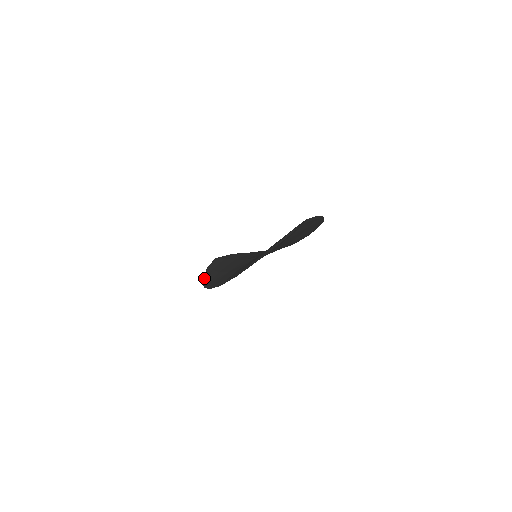
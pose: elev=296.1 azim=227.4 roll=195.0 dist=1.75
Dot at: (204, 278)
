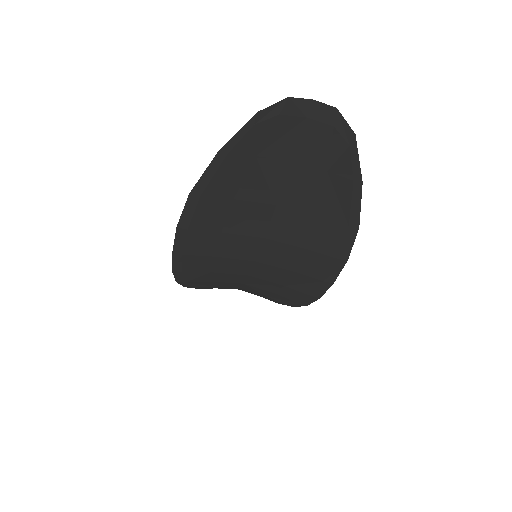
Dot at: occluded
